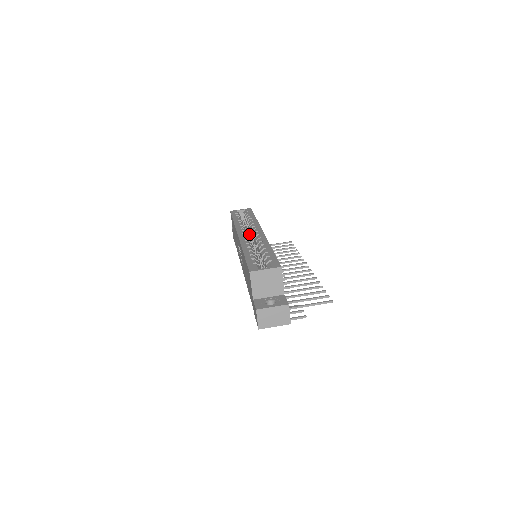
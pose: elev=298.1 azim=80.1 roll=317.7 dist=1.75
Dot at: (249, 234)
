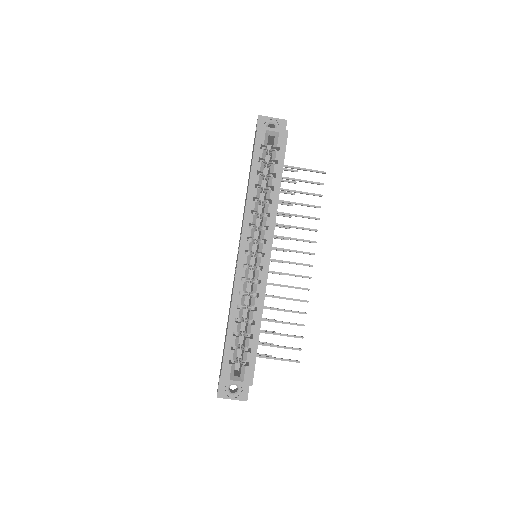
Dot at: (260, 217)
